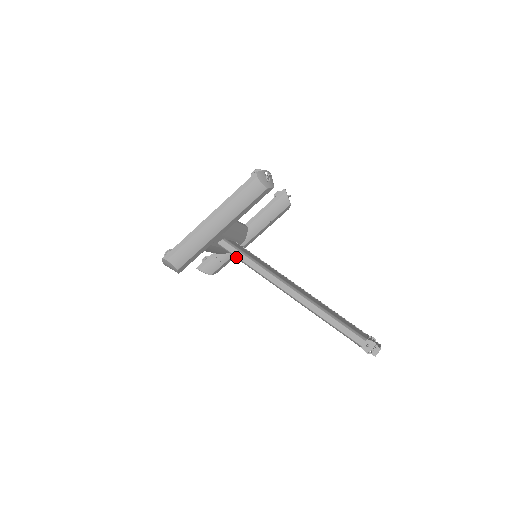
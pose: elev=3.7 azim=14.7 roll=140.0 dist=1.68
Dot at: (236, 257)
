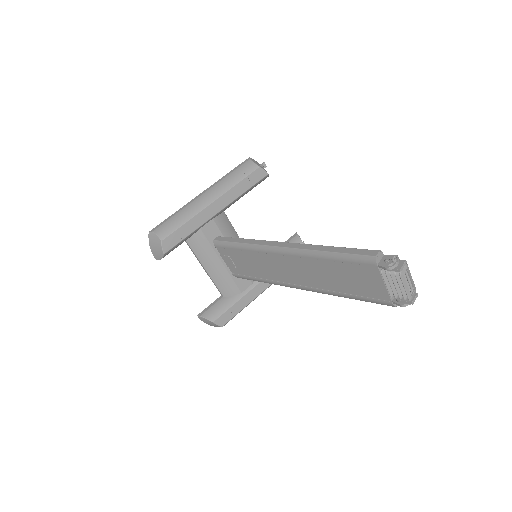
Dot at: (230, 244)
